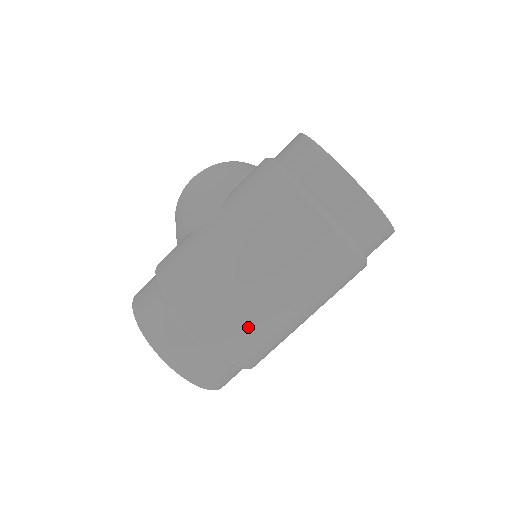
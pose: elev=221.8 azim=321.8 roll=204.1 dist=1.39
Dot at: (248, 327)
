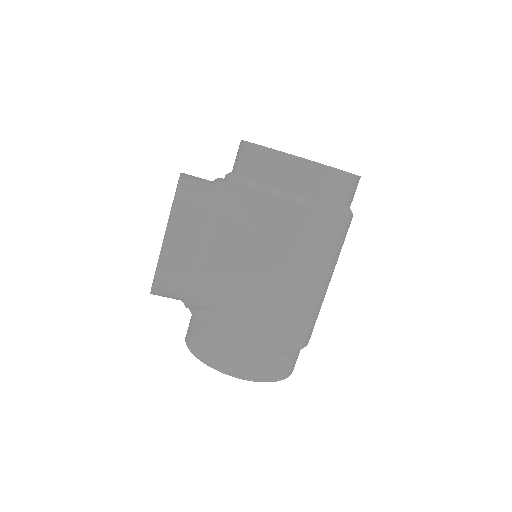
Dot at: occluded
